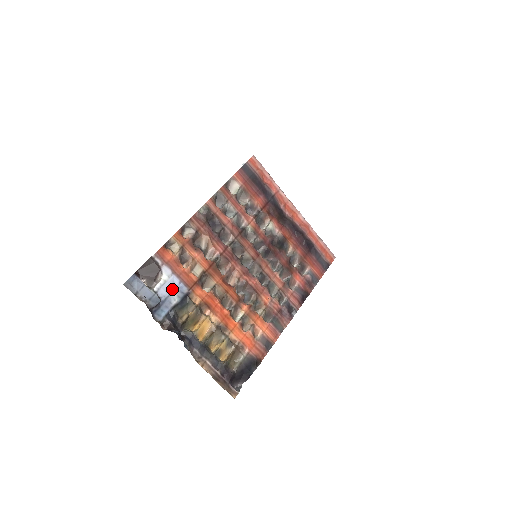
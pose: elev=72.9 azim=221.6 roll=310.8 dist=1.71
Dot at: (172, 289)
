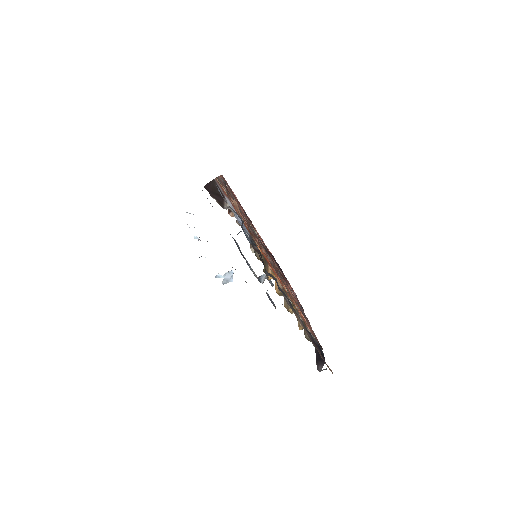
Dot at: (240, 222)
